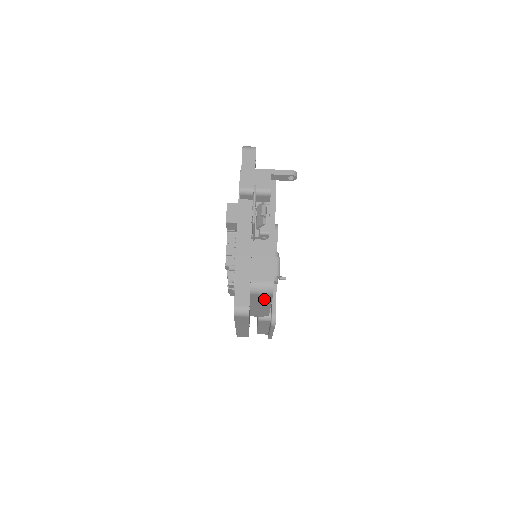
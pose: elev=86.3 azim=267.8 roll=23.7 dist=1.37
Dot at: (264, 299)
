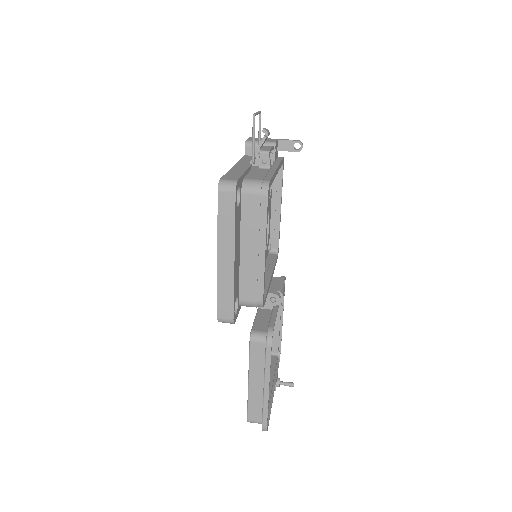
Dot at: (257, 216)
